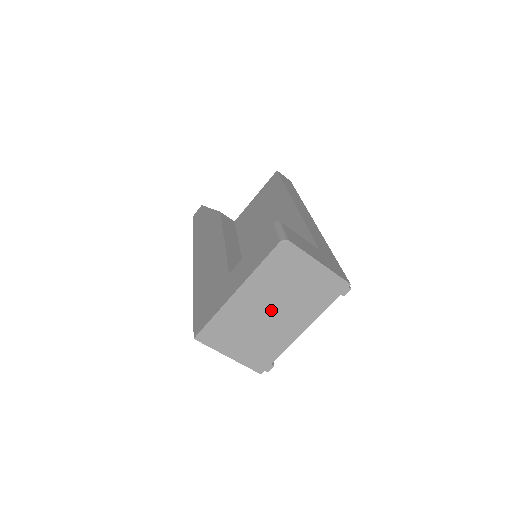
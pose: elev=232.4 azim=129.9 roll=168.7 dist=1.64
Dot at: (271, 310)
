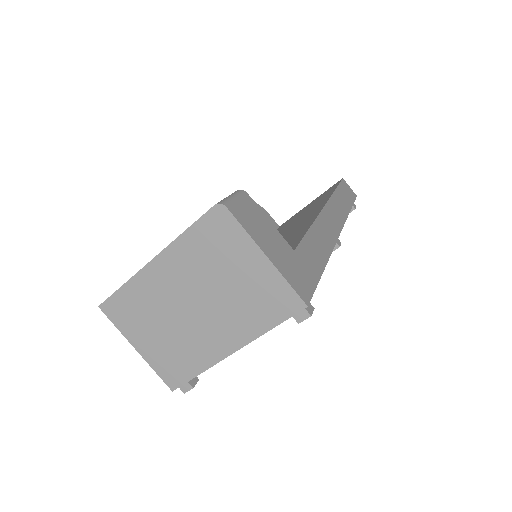
Dot at: (193, 304)
